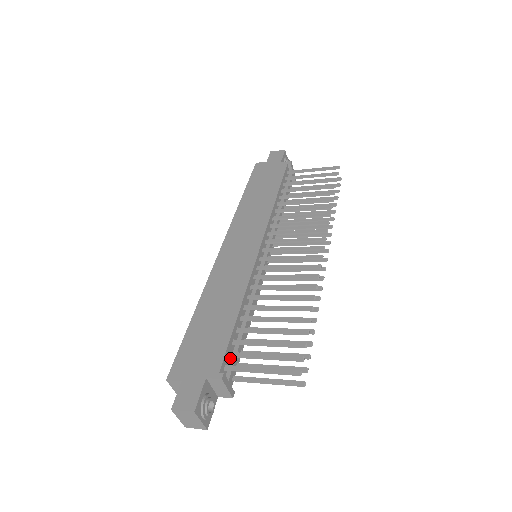
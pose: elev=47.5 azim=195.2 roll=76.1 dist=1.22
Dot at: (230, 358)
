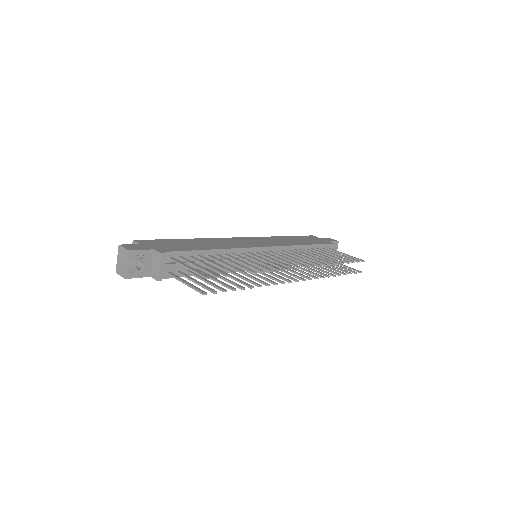
Dot at: occluded
